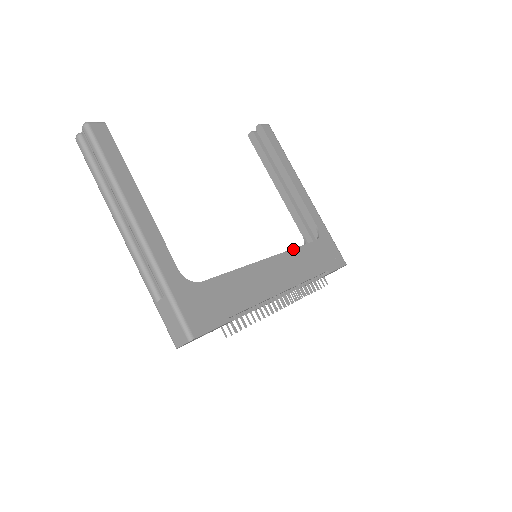
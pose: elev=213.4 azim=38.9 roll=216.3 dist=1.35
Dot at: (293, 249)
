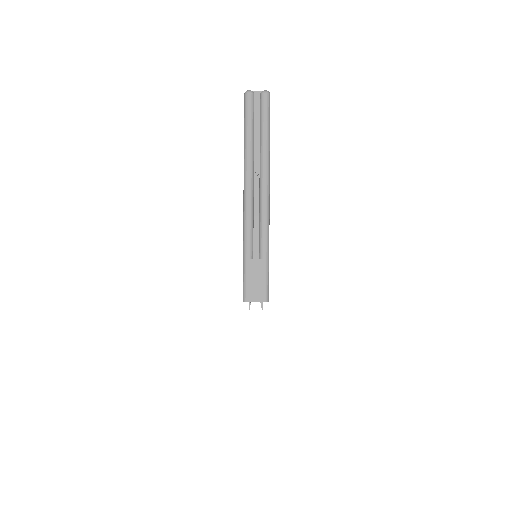
Dot at: occluded
